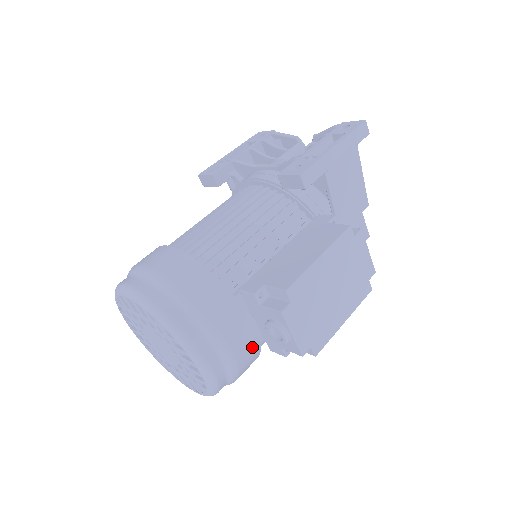
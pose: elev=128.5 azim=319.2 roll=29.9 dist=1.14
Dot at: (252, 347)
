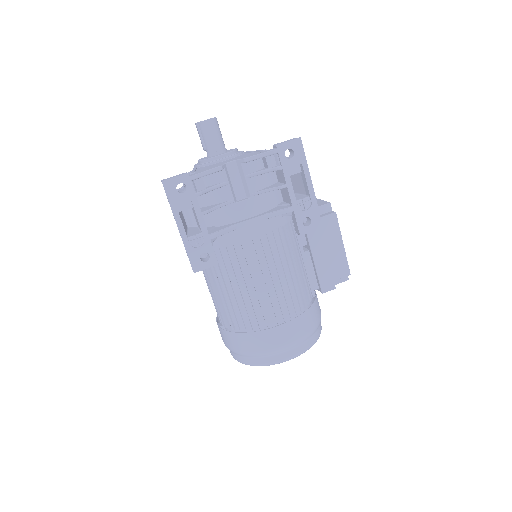
Dot at: occluded
